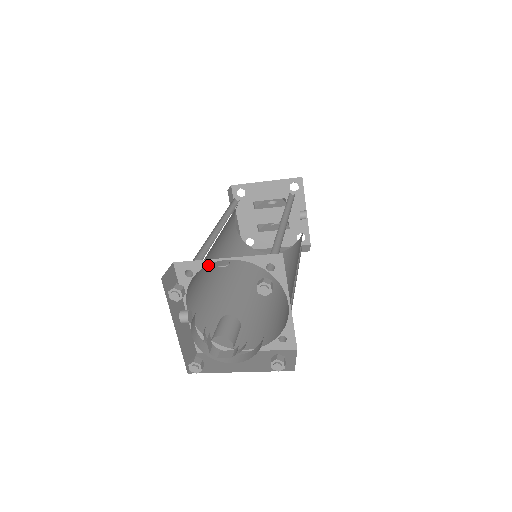
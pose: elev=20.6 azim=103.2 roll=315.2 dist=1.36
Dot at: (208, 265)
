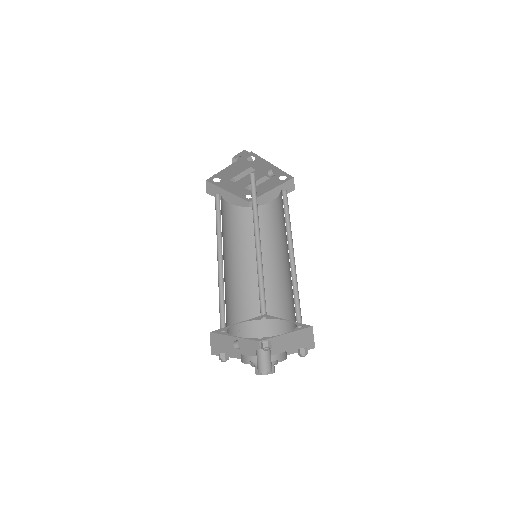
Dot at: (231, 283)
